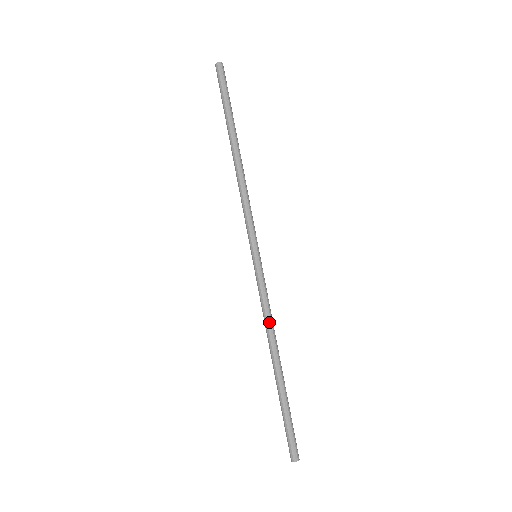
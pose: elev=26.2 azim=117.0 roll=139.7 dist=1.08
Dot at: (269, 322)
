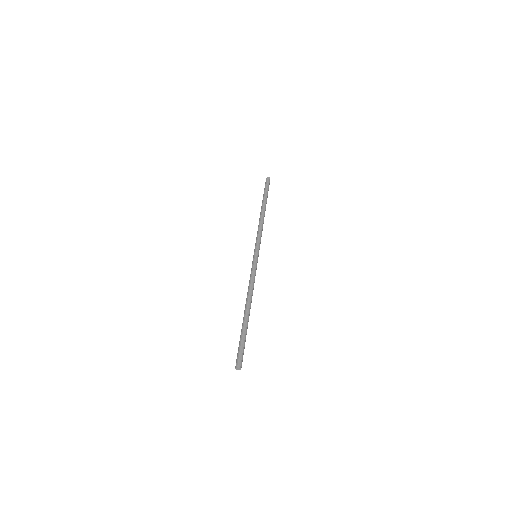
Dot at: (253, 287)
